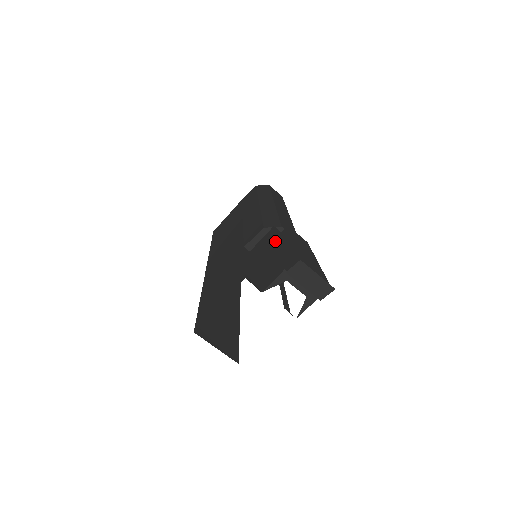
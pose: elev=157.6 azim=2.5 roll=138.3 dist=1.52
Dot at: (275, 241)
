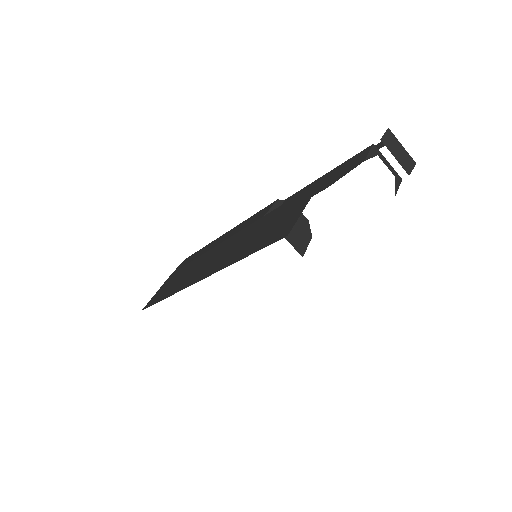
Dot at: (313, 182)
